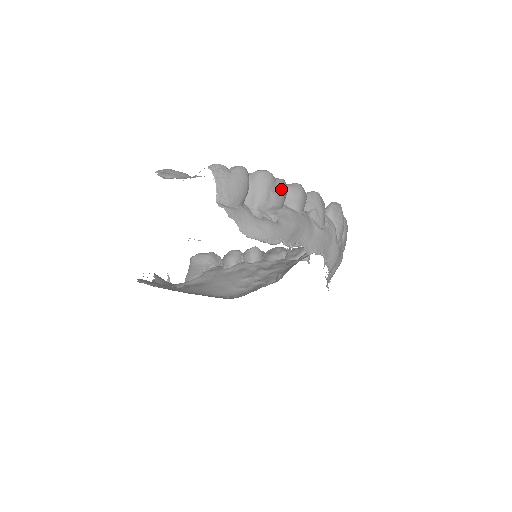
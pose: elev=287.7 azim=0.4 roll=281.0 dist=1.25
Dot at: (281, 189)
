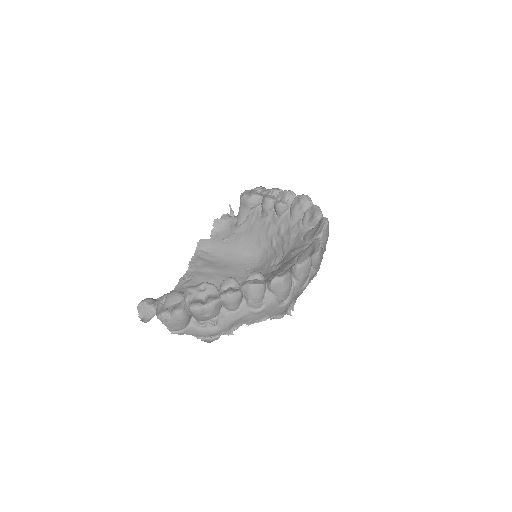
Dot at: (211, 311)
